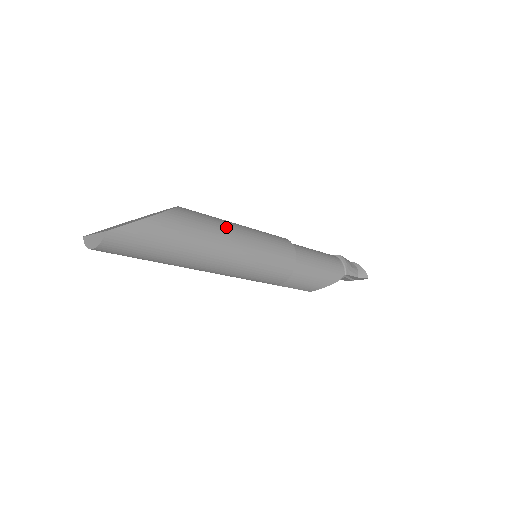
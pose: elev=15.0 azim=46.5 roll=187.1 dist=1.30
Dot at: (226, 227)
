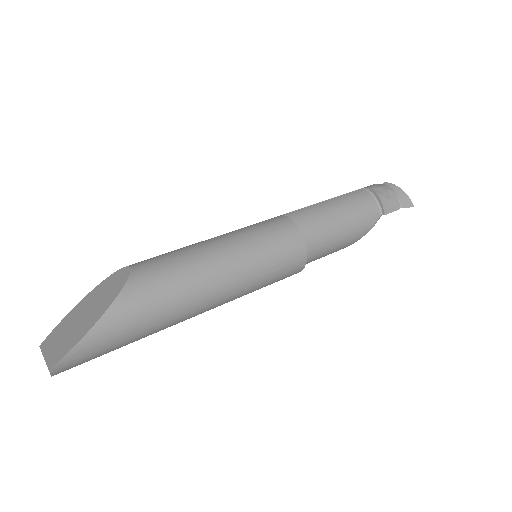
Dot at: (200, 268)
